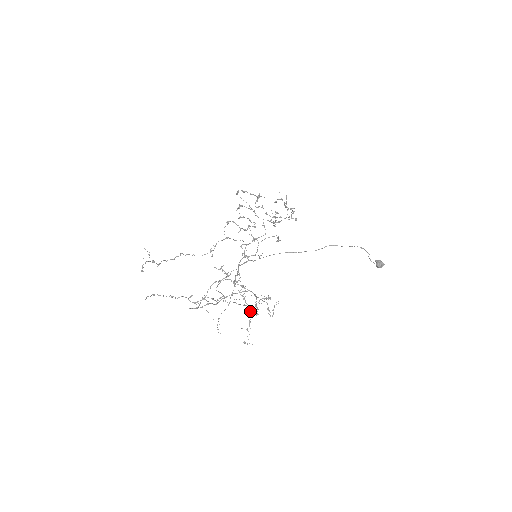
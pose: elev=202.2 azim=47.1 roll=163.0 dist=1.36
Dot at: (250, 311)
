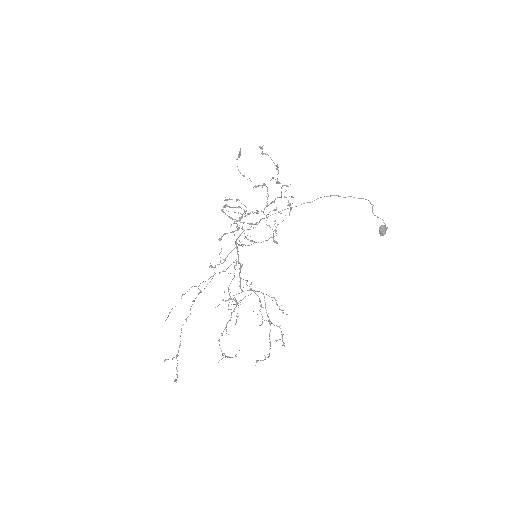
Dot at: occluded
